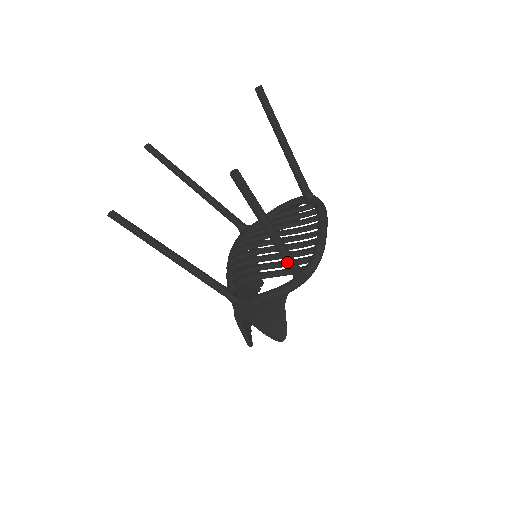
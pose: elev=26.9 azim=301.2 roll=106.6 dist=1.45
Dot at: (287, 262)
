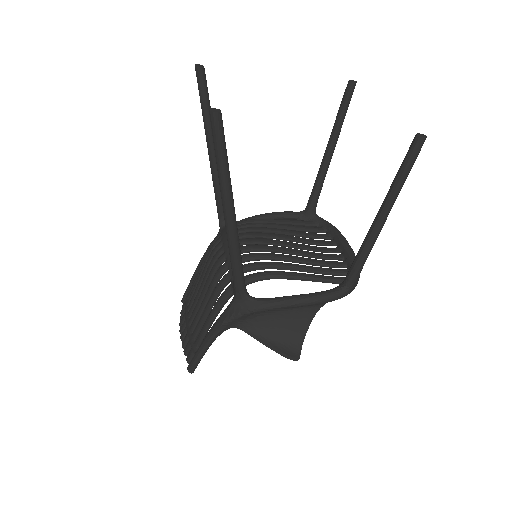
Dot at: (361, 263)
